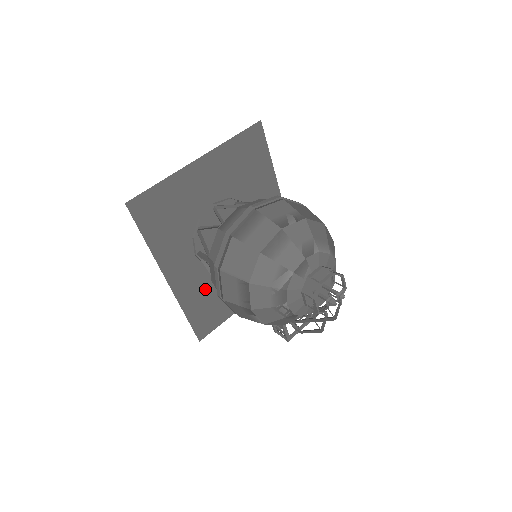
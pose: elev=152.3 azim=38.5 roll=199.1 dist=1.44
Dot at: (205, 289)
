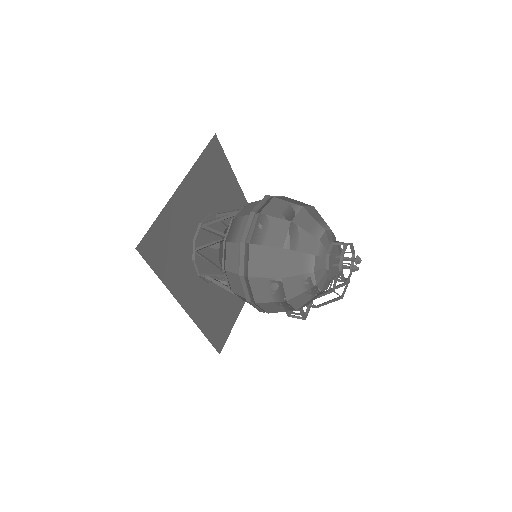
Dot at: (212, 304)
